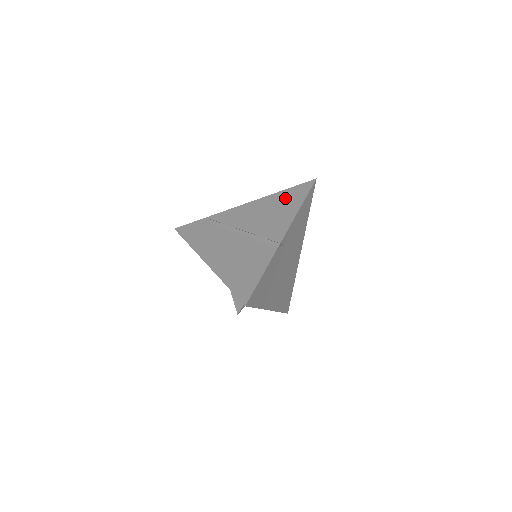
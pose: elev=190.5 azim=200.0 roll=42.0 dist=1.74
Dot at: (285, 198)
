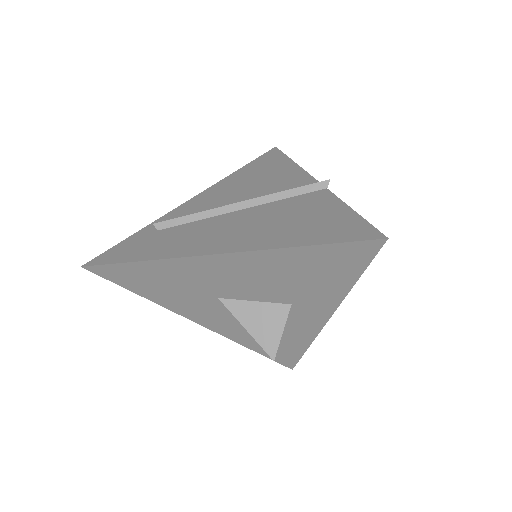
Dot at: (257, 168)
